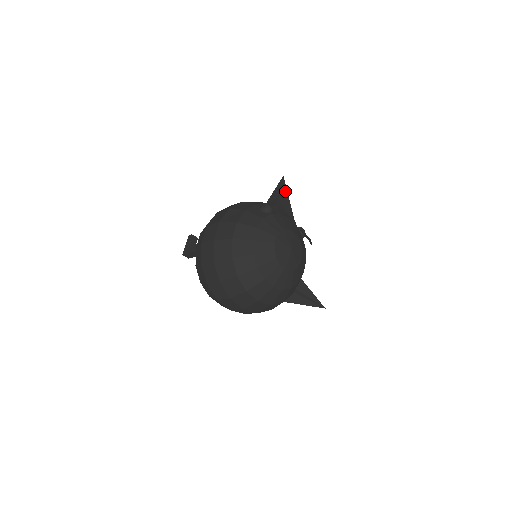
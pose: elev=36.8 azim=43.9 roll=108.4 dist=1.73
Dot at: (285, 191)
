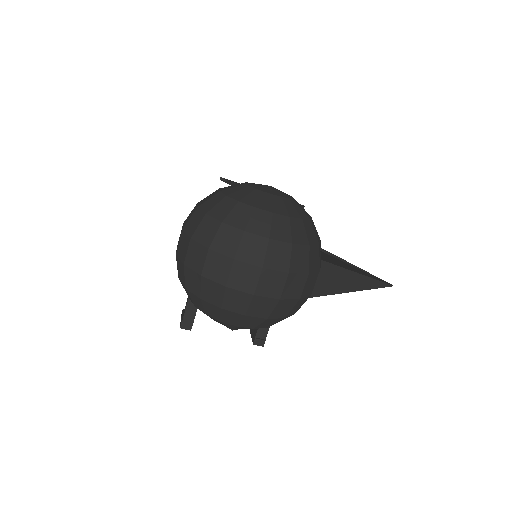
Dot at: occluded
